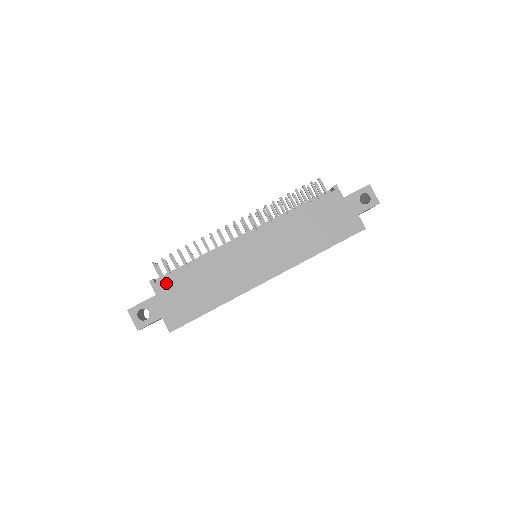
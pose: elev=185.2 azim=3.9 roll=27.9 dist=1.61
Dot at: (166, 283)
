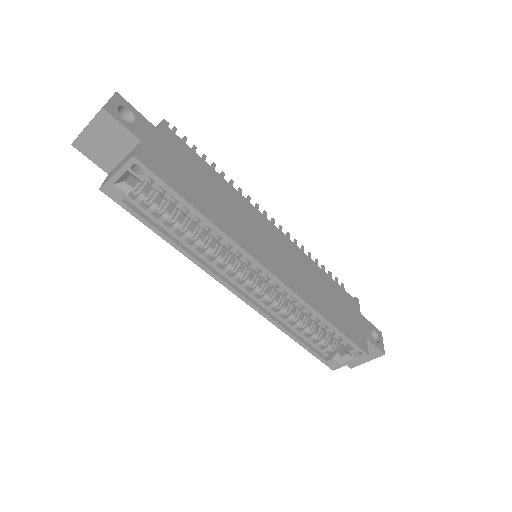
Dot at: (178, 141)
